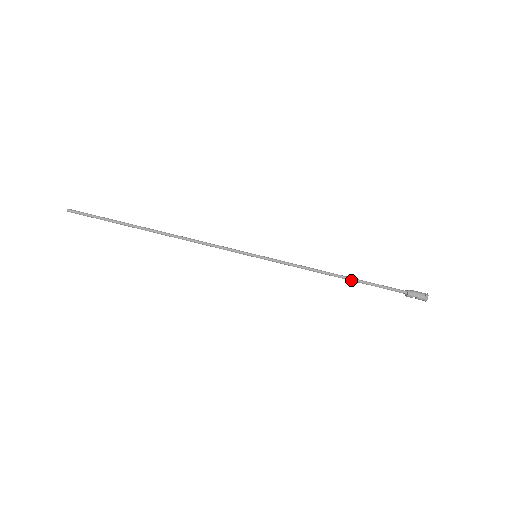
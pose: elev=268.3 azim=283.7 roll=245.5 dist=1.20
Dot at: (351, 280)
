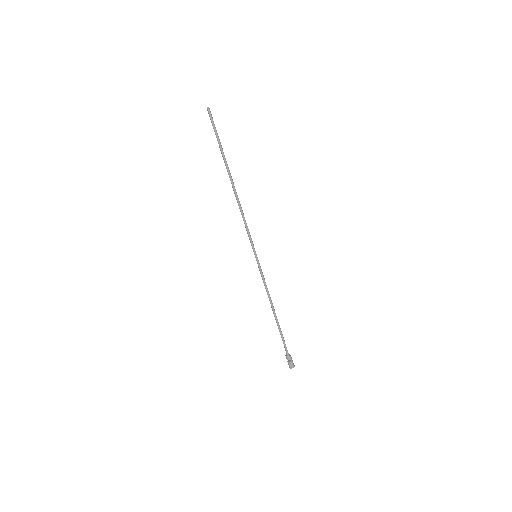
Dot at: (277, 320)
